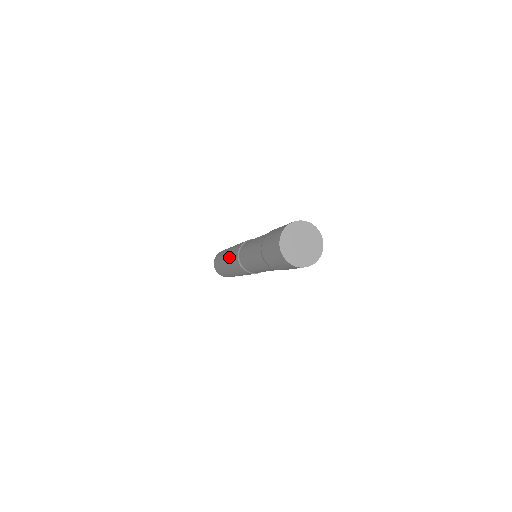
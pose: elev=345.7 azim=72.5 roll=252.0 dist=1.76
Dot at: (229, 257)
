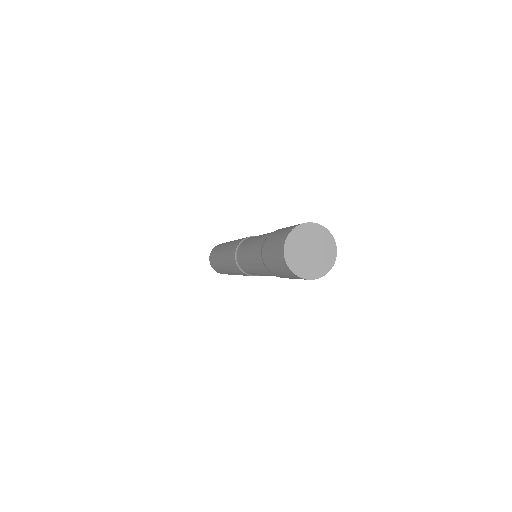
Dot at: (225, 256)
